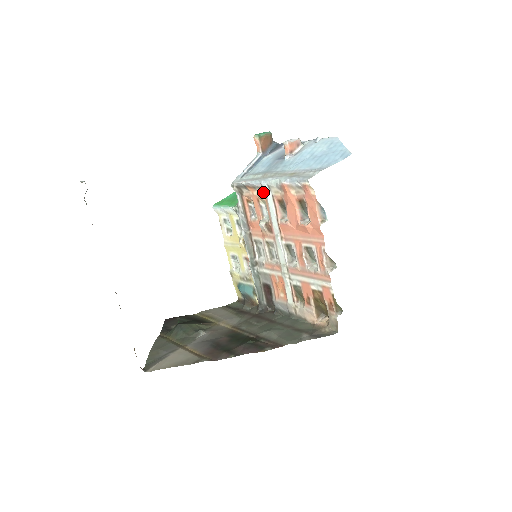
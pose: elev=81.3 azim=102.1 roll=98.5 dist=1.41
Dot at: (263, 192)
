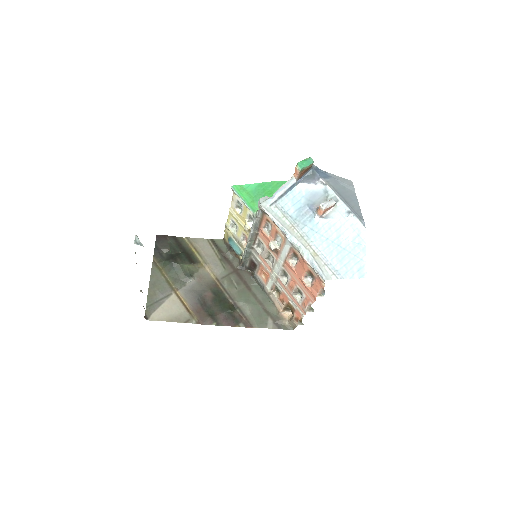
Dot at: (284, 237)
